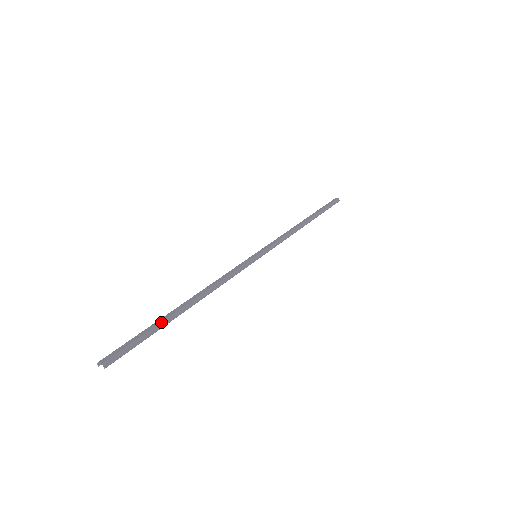
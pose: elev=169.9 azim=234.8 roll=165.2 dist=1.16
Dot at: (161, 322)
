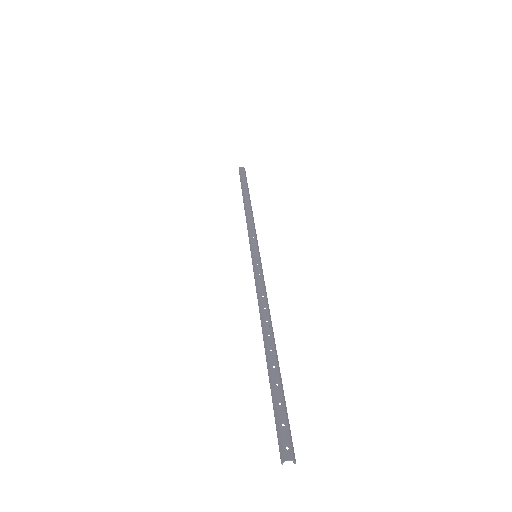
Dot at: (279, 375)
